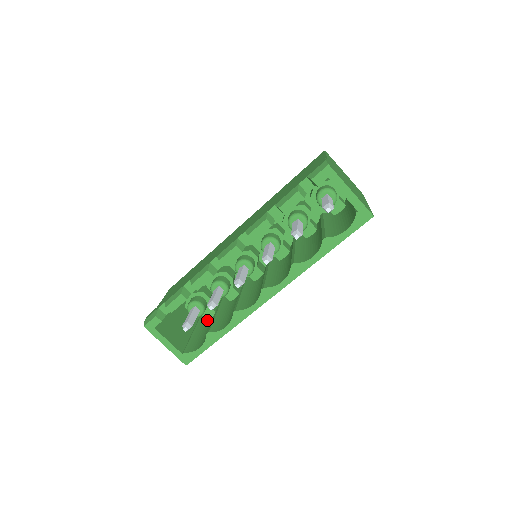
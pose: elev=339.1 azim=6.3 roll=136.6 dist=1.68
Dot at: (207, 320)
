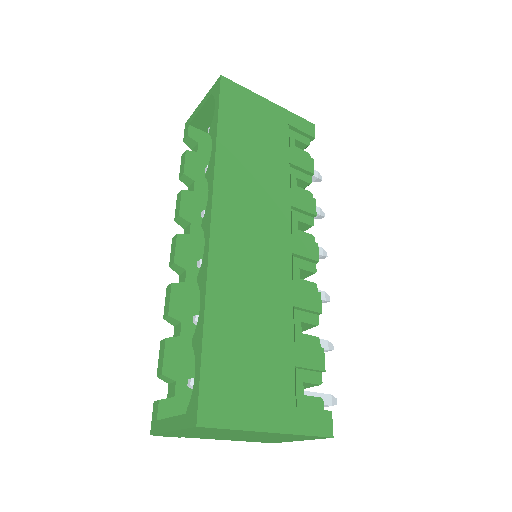
Dot at: occluded
